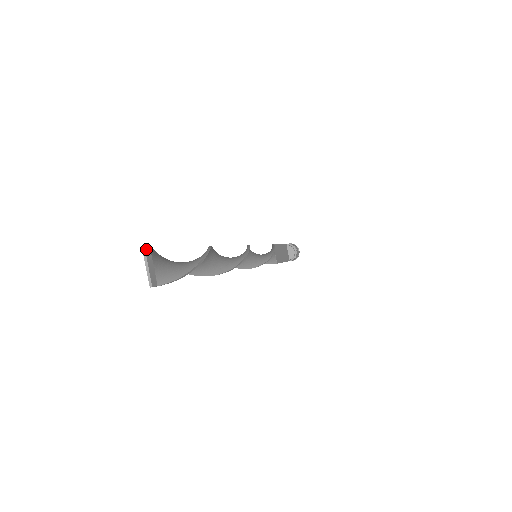
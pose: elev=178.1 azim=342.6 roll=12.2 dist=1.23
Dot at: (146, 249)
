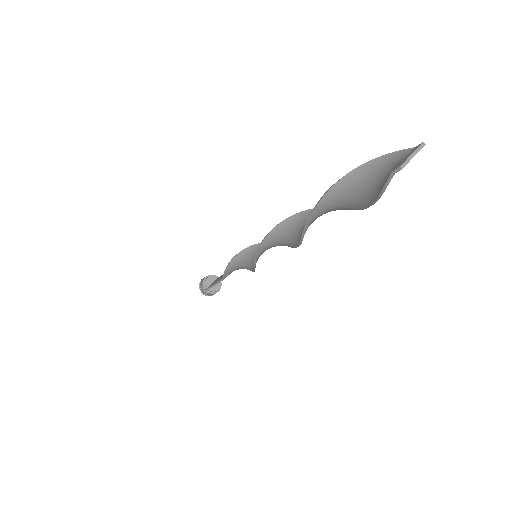
Dot at: (422, 146)
